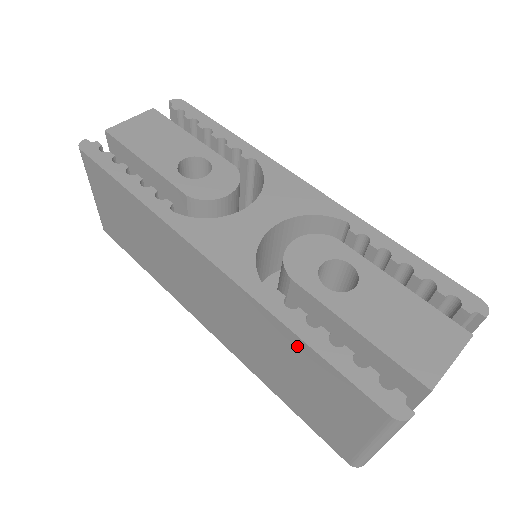
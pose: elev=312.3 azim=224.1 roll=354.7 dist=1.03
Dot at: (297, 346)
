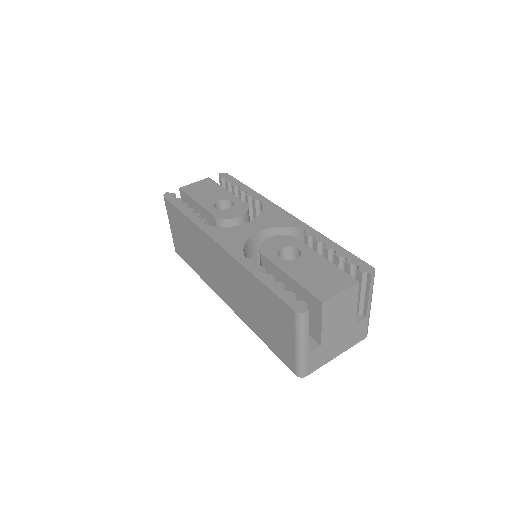
Dot at: (257, 285)
